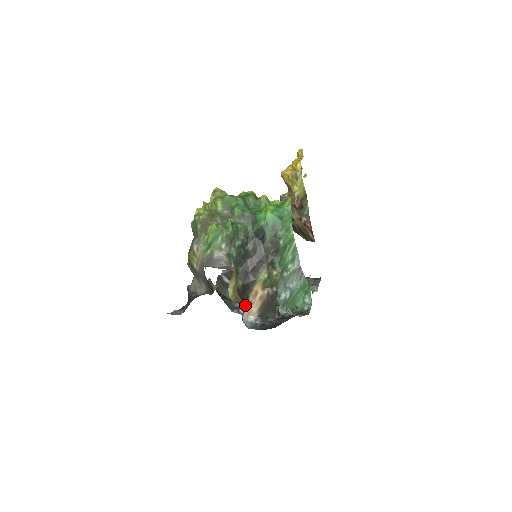
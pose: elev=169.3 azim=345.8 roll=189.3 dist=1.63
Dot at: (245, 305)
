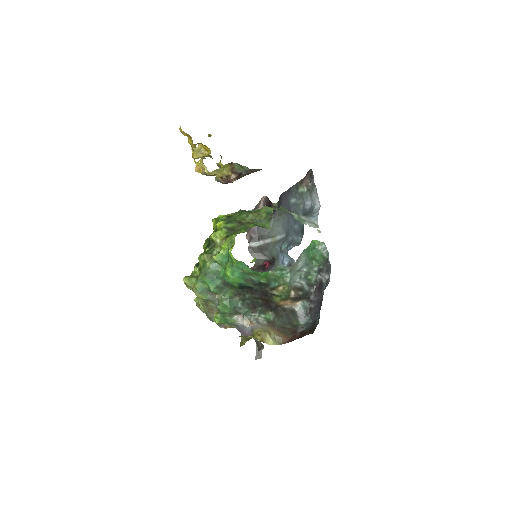
Dot at: (287, 312)
